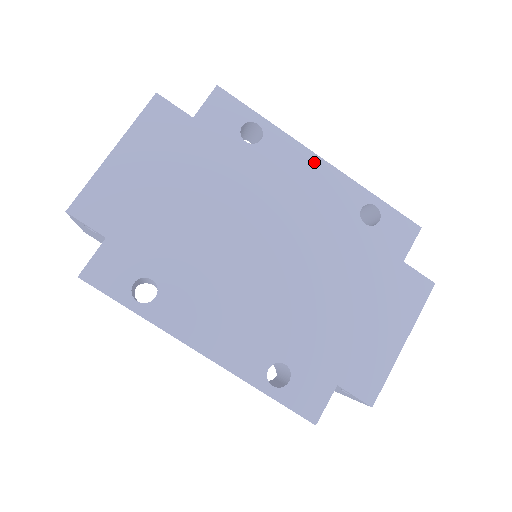
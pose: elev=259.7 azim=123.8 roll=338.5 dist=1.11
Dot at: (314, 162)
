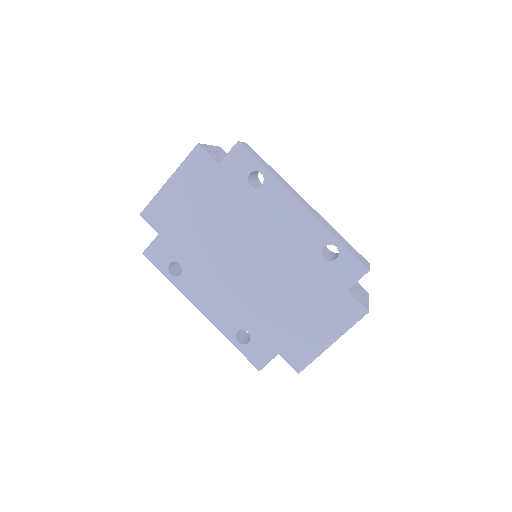
Dot at: (296, 207)
